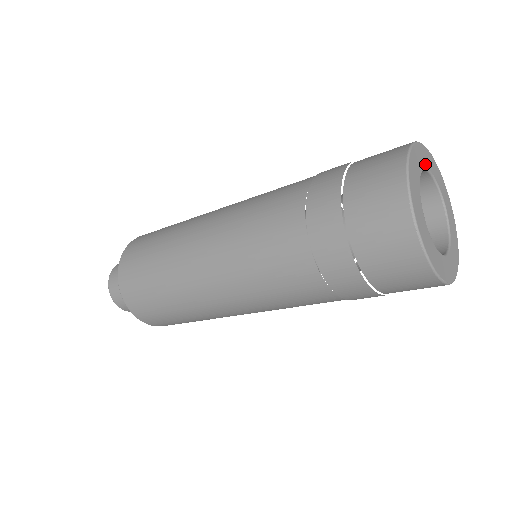
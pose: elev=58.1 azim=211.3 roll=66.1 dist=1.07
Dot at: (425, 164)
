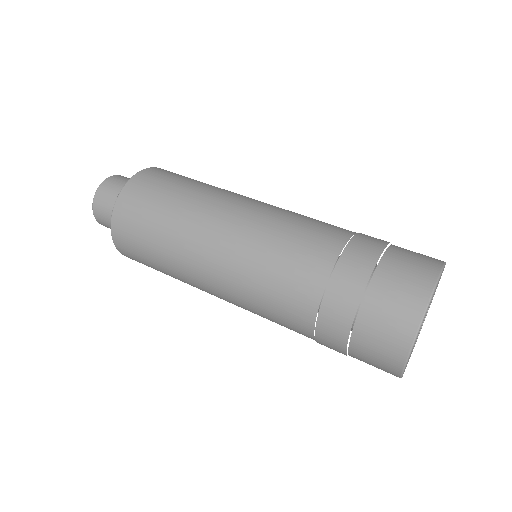
Dot at: occluded
